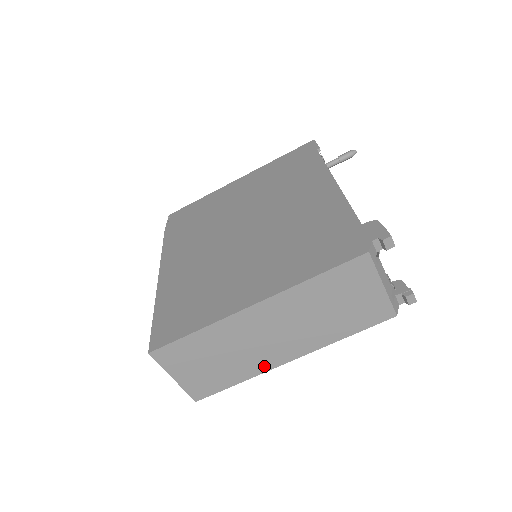
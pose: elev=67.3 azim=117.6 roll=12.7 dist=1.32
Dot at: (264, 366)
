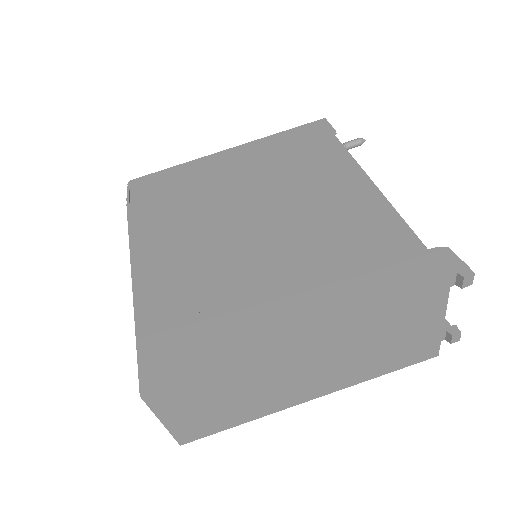
Dot at: (278, 406)
